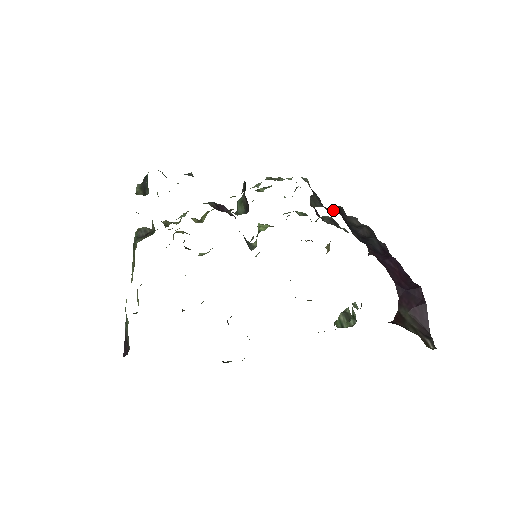
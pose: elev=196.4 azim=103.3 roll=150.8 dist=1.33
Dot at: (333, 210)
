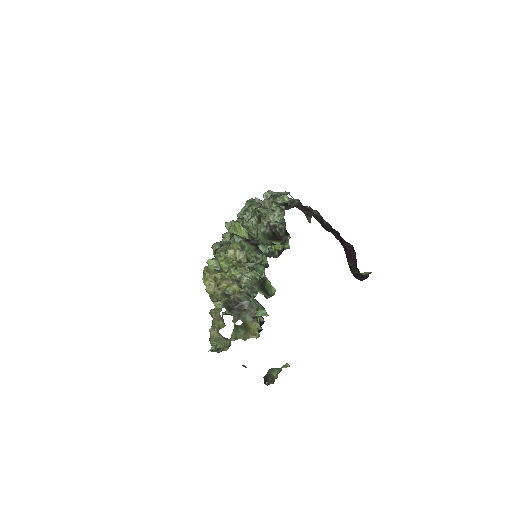
Dot at: (303, 209)
